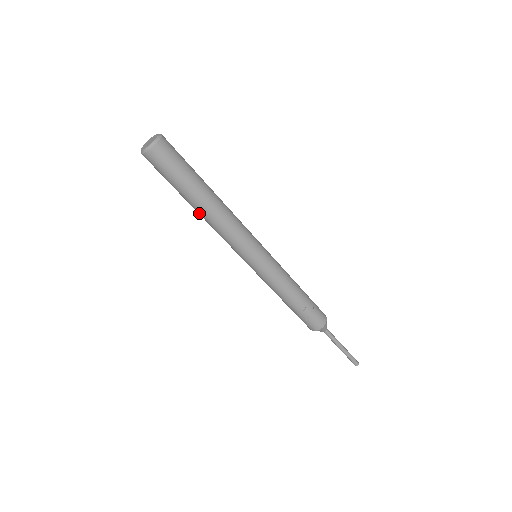
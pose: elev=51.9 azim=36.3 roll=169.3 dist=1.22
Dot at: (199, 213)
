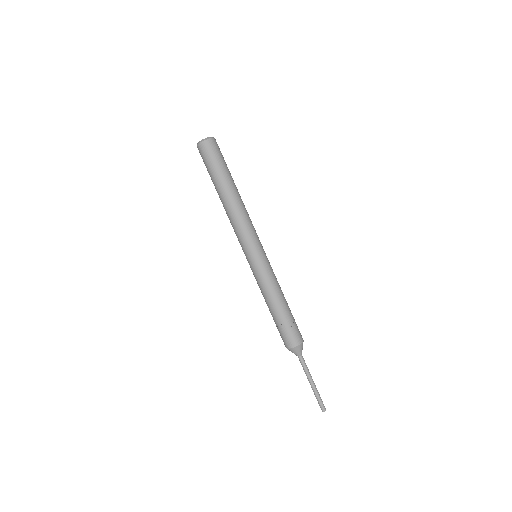
Dot at: (223, 201)
